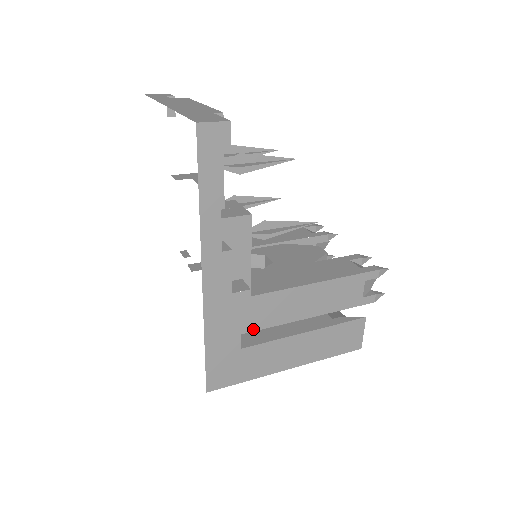
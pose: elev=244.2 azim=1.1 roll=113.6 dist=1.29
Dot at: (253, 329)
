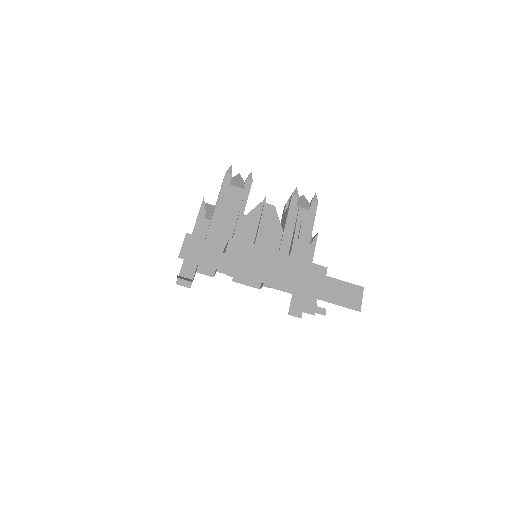
Dot at: (291, 300)
